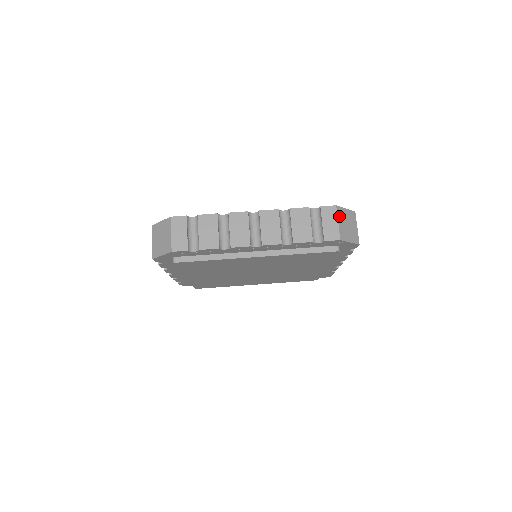
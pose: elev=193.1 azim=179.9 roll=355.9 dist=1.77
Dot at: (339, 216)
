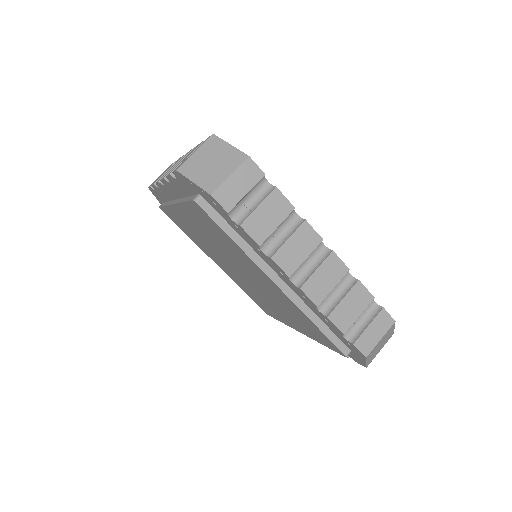
Dot at: (387, 333)
